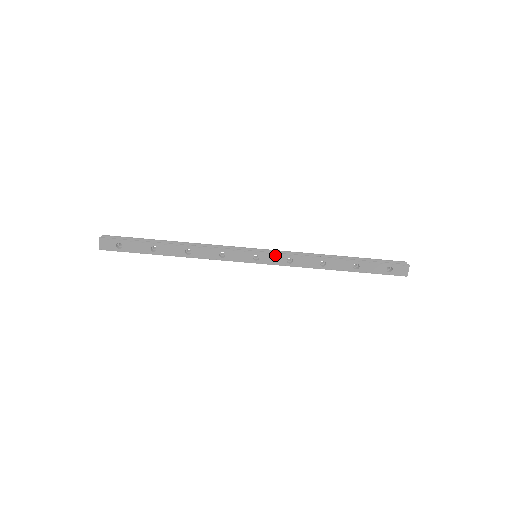
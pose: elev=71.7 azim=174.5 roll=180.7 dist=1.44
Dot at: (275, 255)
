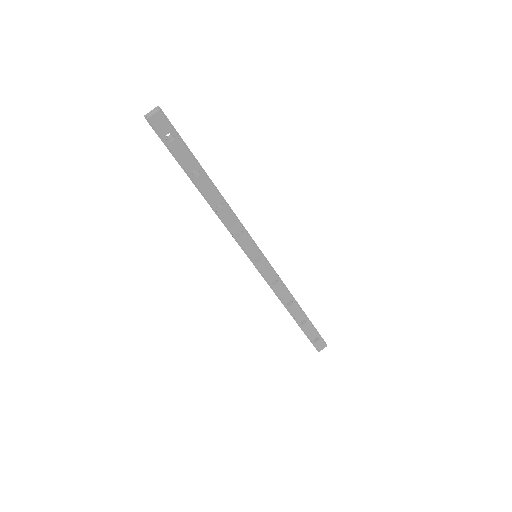
Dot at: (271, 269)
